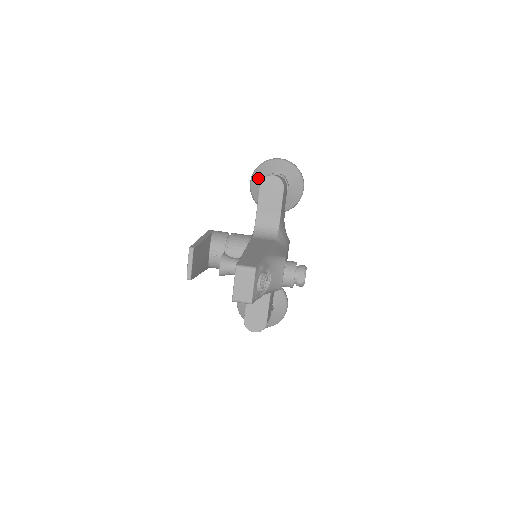
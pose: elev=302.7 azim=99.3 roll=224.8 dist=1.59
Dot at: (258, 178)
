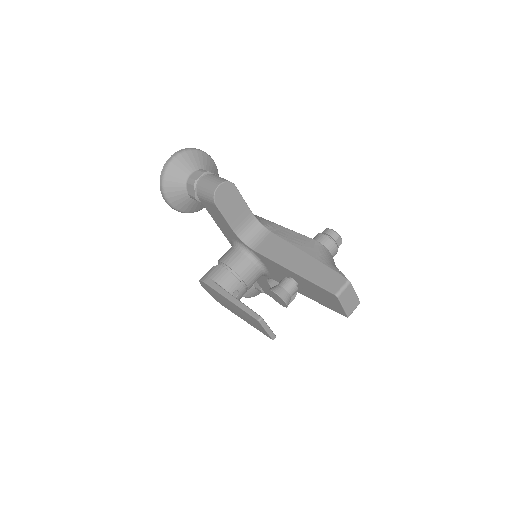
Dot at: (176, 193)
